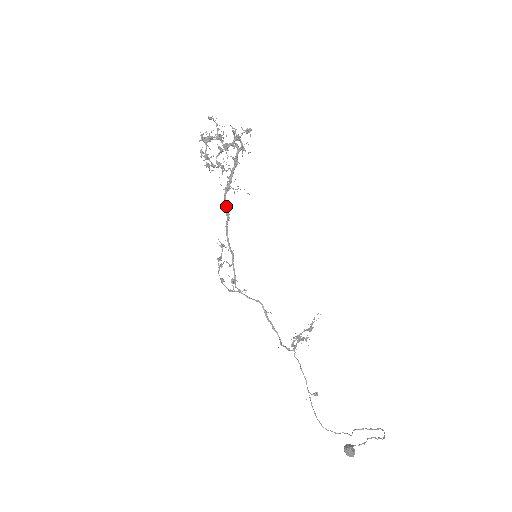
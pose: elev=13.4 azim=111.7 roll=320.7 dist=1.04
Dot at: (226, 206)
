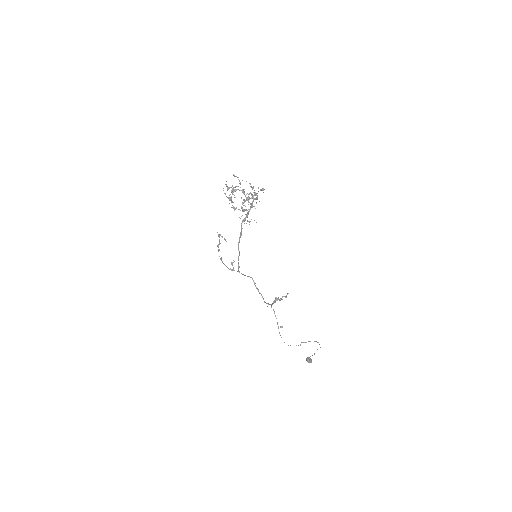
Dot at: (241, 229)
